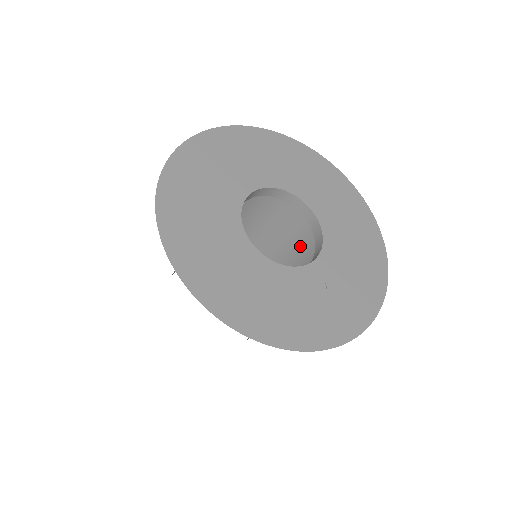
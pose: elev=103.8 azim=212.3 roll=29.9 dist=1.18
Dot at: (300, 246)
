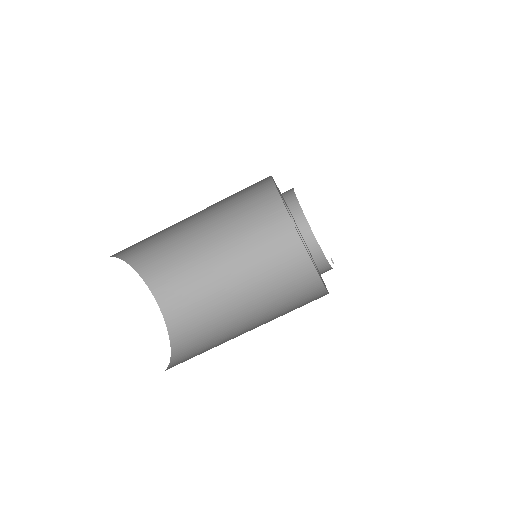
Dot at: (281, 308)
